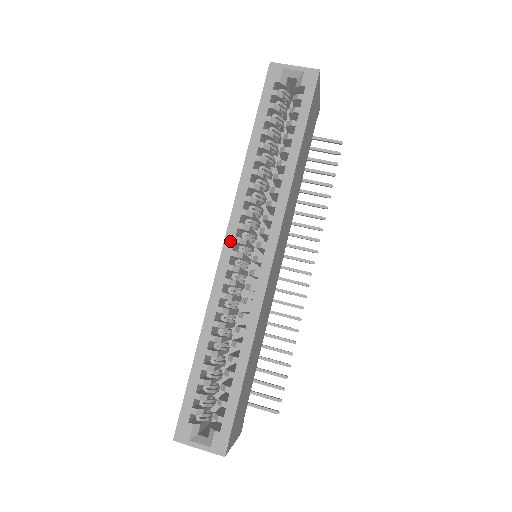
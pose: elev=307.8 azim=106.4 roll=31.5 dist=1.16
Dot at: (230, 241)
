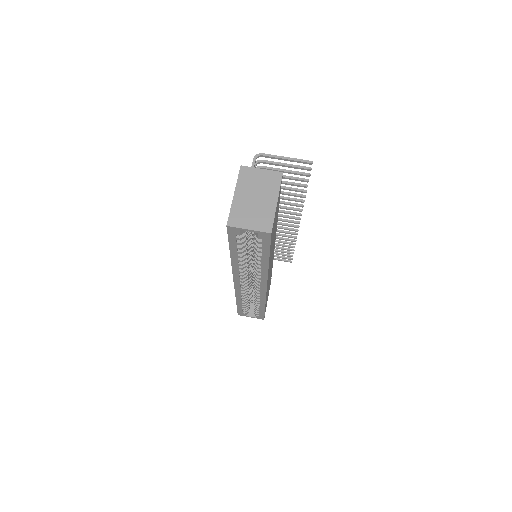
Dot at: (237, 282)
